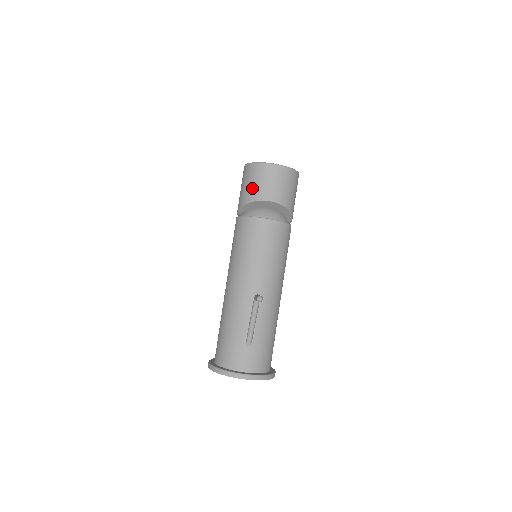
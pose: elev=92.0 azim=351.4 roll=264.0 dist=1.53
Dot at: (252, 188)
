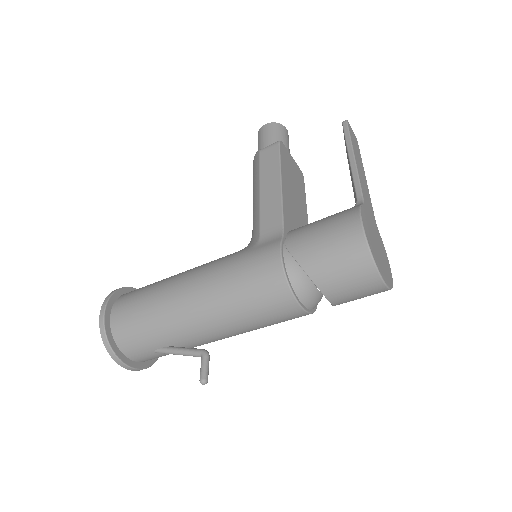
Dot at: (331, 271)
